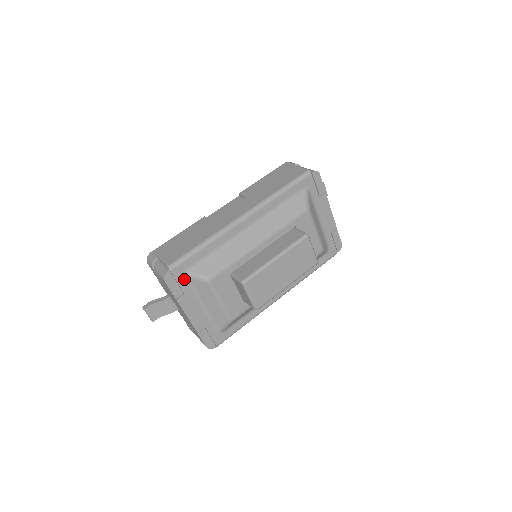
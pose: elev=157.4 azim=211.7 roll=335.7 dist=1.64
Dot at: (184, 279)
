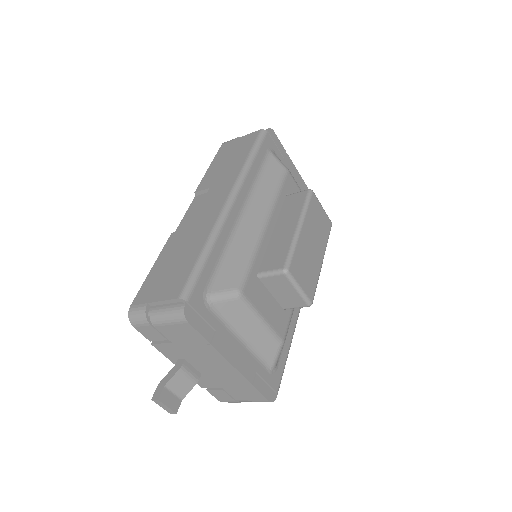
Dot at: (207, 309)
